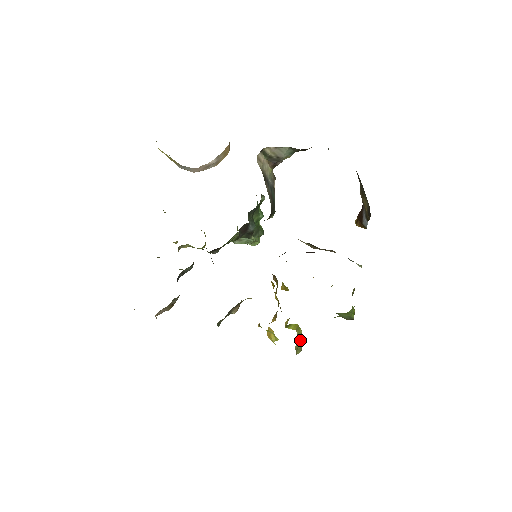
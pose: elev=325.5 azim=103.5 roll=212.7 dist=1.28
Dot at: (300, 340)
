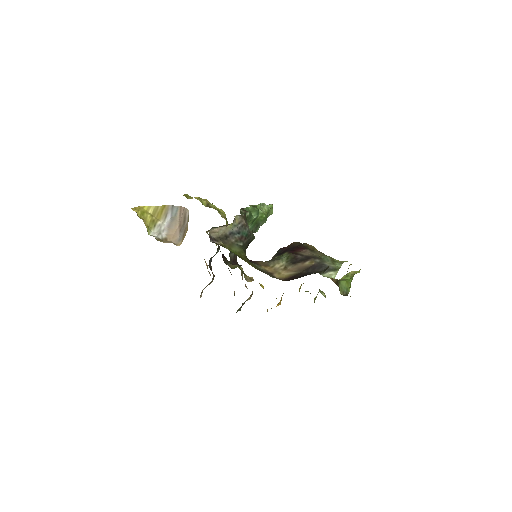
Dot at: occluded
